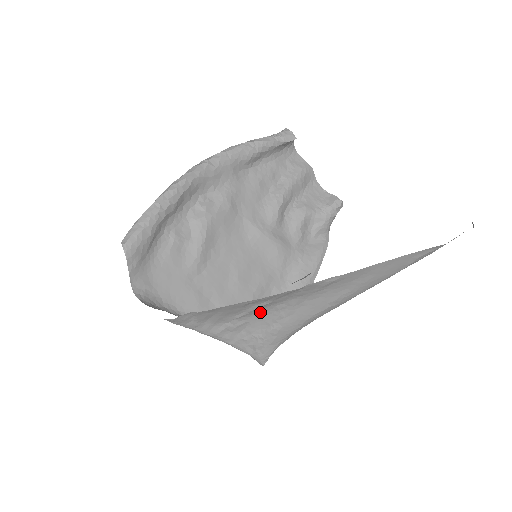
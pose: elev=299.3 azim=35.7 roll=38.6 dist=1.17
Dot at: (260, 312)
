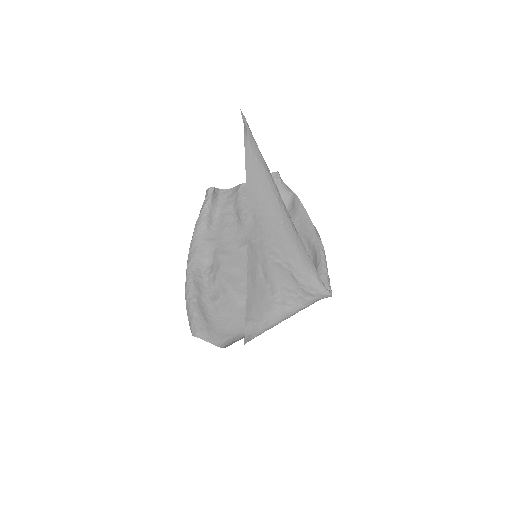
Dot at: (273, 276)
